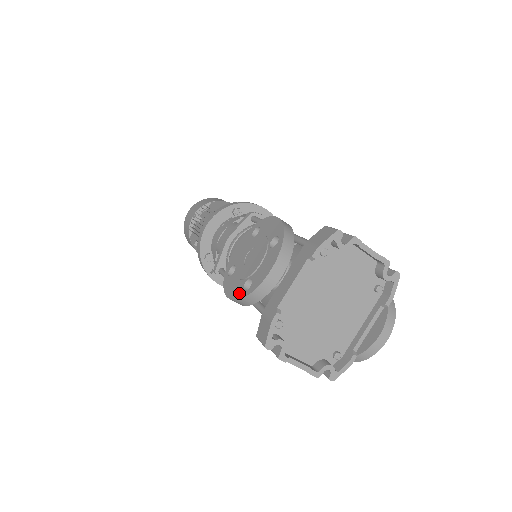
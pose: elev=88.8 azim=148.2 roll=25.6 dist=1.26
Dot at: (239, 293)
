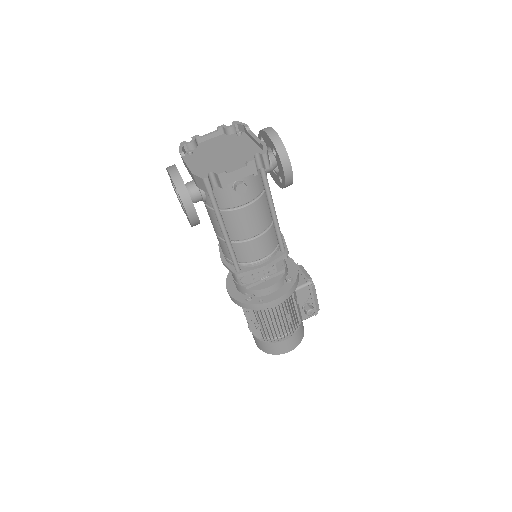
Dot at: (180, 199)
